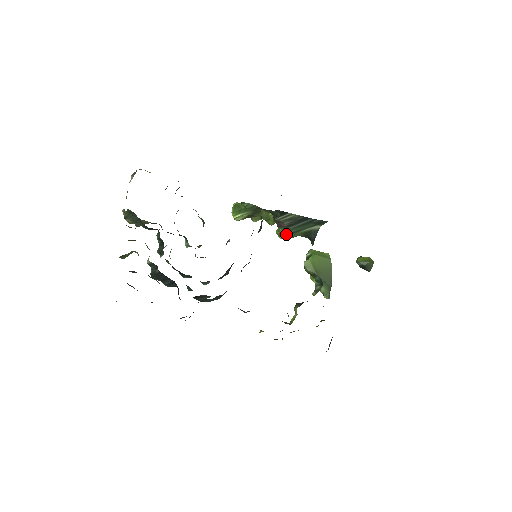
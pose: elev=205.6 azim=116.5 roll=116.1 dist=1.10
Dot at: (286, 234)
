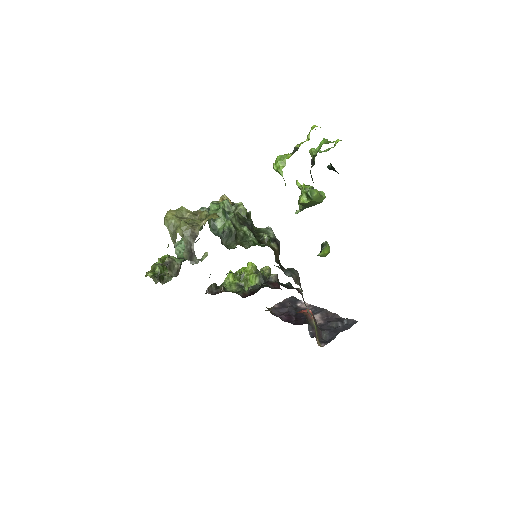
Dot at: occluded
